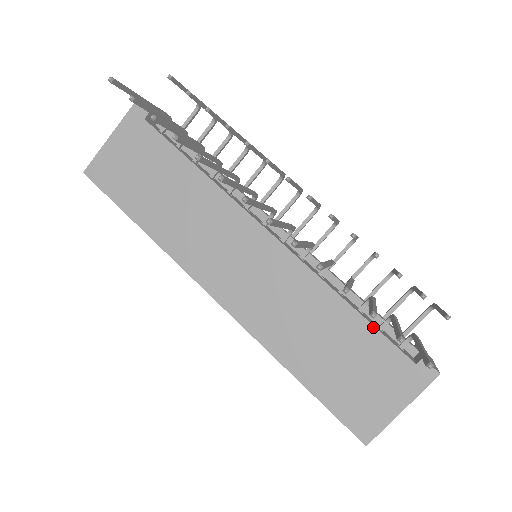
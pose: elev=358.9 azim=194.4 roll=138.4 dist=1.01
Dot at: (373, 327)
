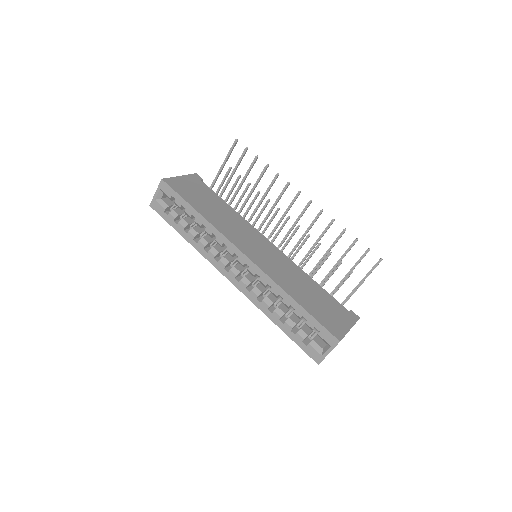
Dot at: (327, 292)
